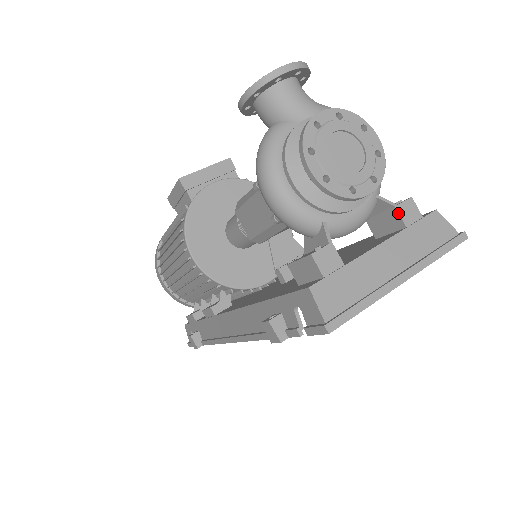
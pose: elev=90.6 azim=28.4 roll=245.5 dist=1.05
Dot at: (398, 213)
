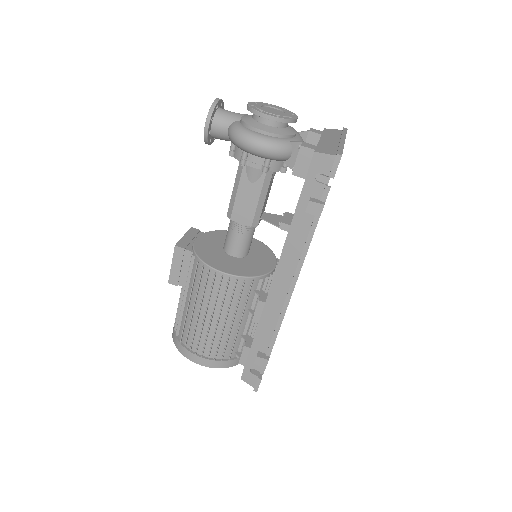
Dot at: (313, 132)
